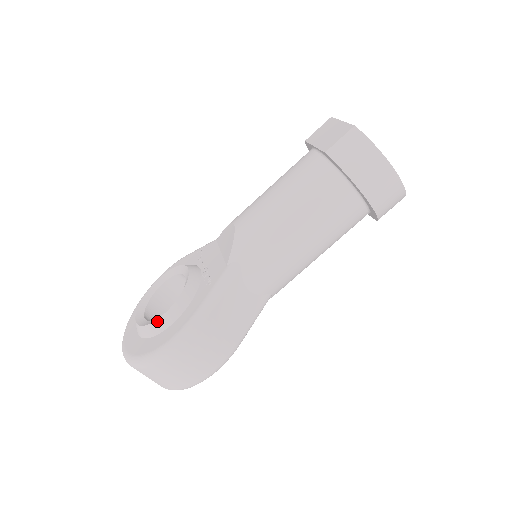
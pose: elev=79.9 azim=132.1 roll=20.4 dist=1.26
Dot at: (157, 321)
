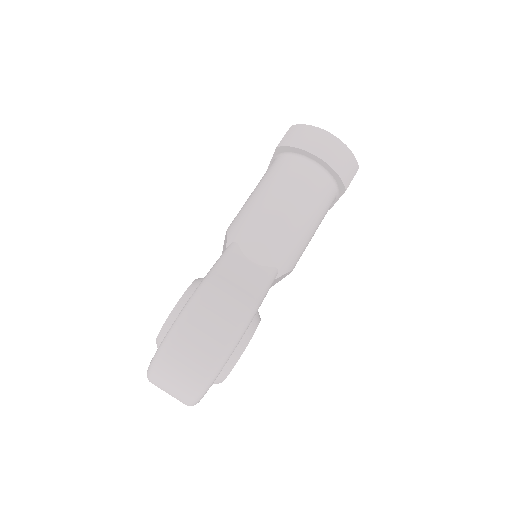
Dot at: (172, 311)
